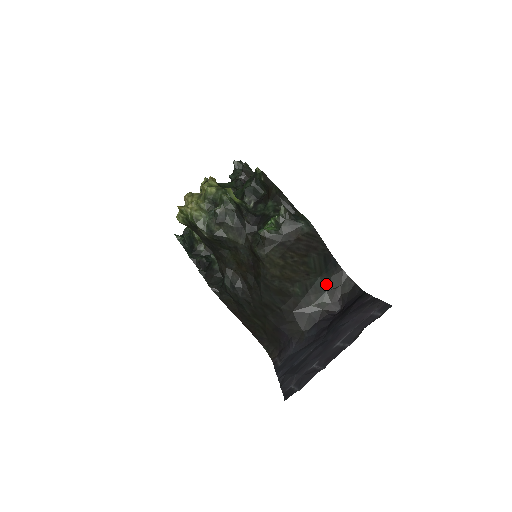
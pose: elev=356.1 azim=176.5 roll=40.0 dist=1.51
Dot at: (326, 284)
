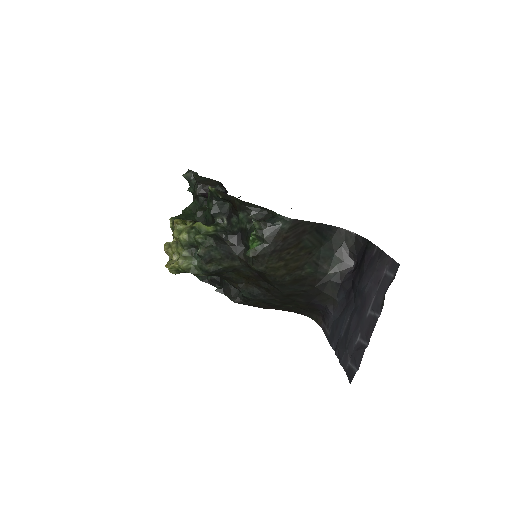
Dot at: (330, 249)
